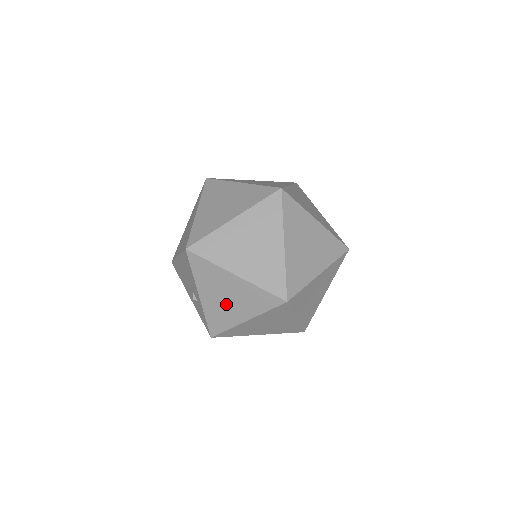
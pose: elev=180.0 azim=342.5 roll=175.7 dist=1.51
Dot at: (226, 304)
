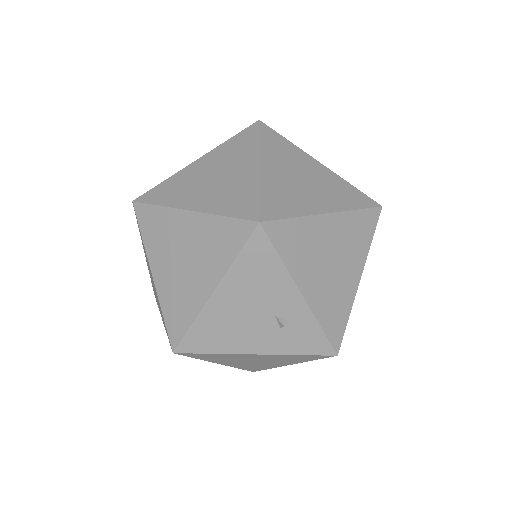
Dot at: (334, 274)
